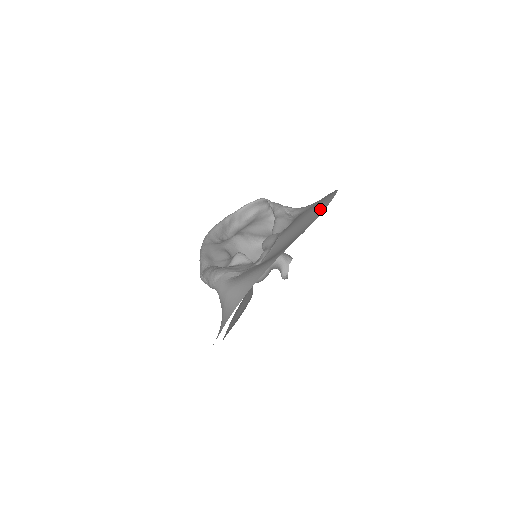
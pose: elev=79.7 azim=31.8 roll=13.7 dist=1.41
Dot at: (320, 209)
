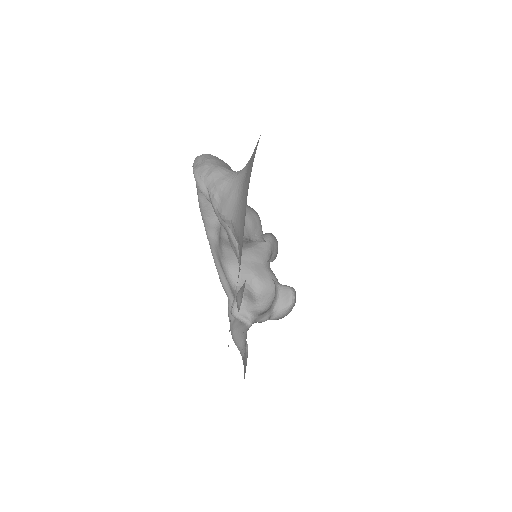
Dot at: occluded
